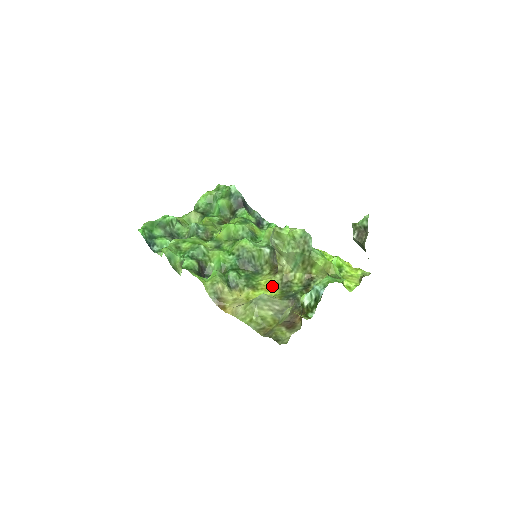
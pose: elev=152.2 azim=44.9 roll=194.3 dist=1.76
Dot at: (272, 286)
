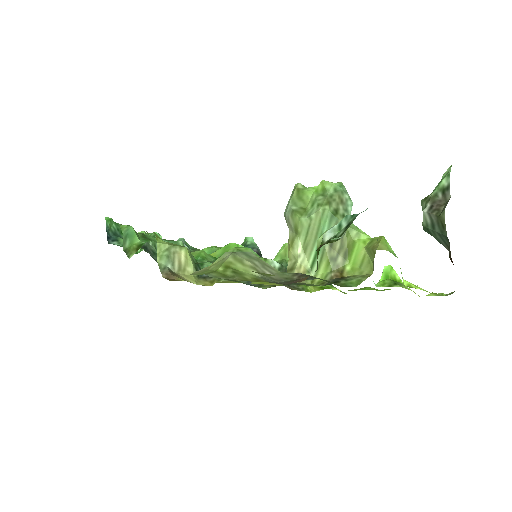
Dot at: (270, 284)
